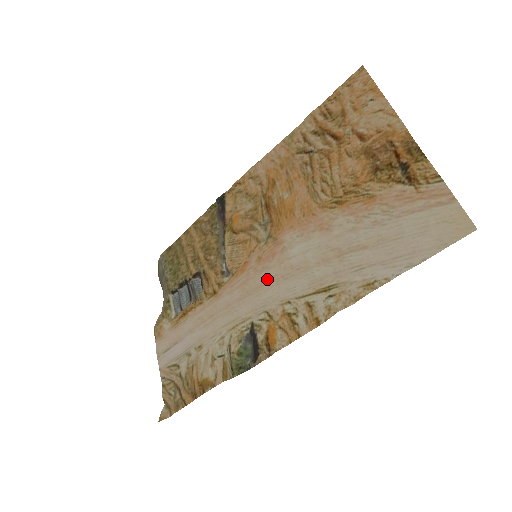
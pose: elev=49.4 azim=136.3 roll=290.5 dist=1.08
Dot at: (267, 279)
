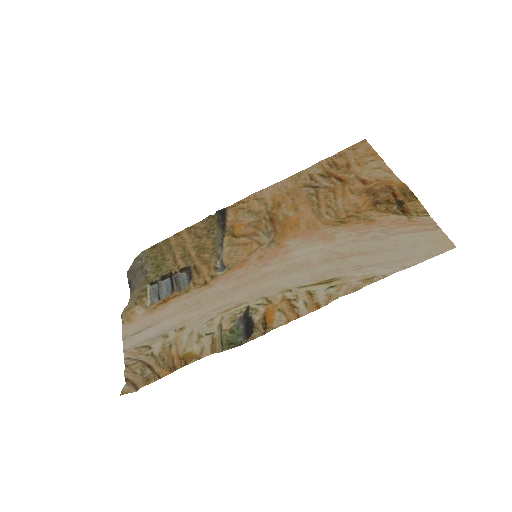
Dot at: (268, 273)
